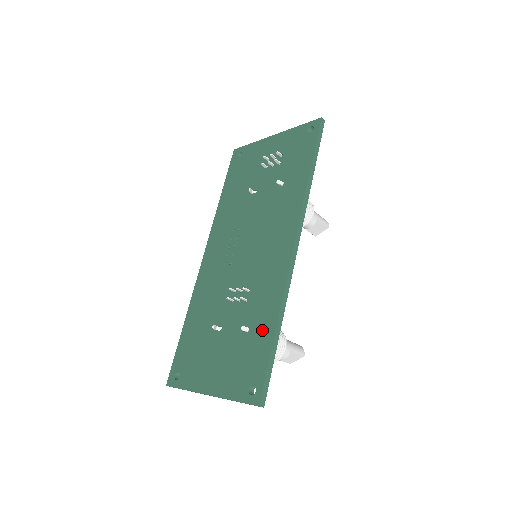
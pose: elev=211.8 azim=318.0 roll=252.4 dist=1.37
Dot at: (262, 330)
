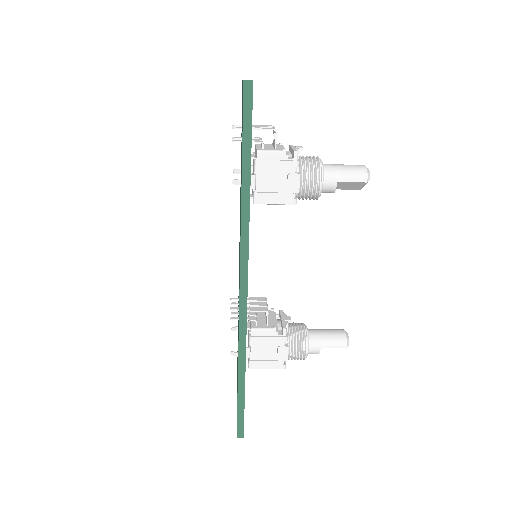
Dot at: occluded
